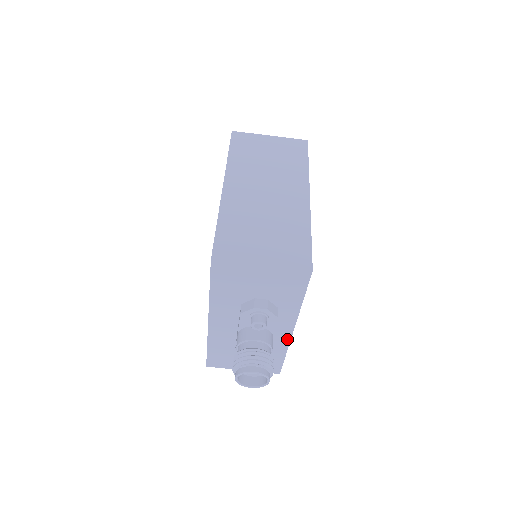
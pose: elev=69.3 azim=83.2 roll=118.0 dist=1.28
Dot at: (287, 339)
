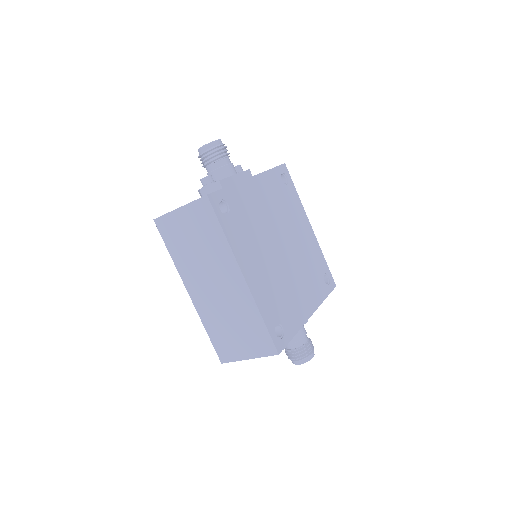
Dot at: (314, 310)
